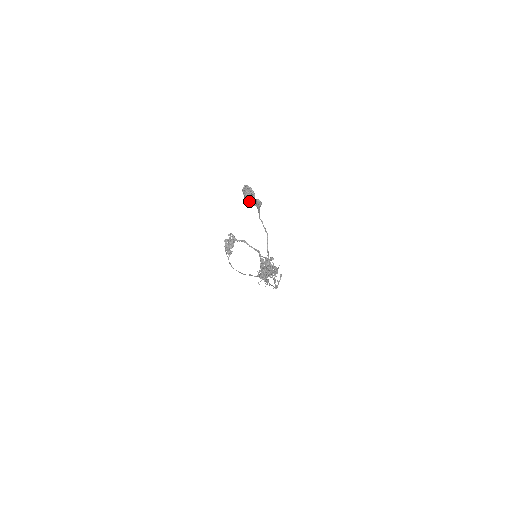
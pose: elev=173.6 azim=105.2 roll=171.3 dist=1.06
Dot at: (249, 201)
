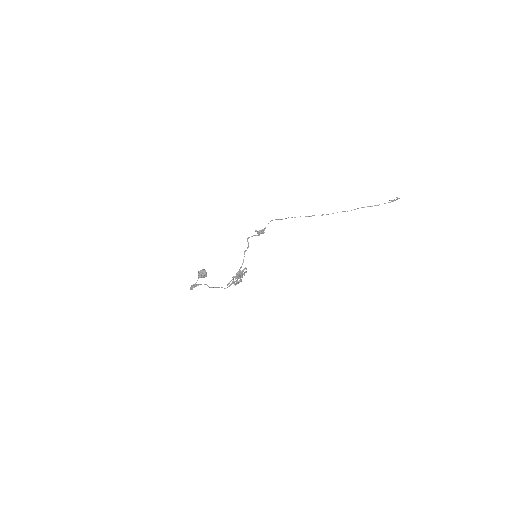
Dot at: (201, 276)
